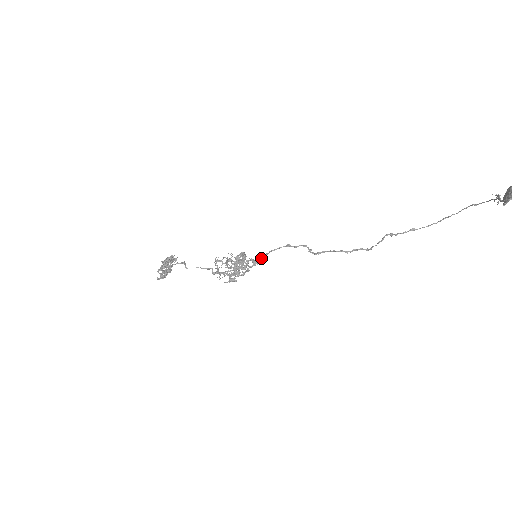
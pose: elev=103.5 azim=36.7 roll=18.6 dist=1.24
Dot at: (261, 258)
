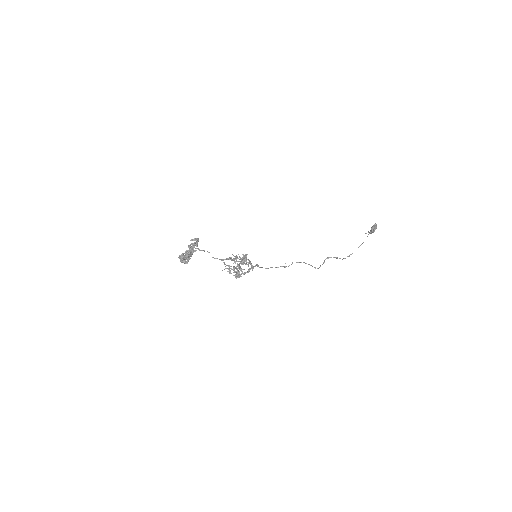
Dot at: (256, 265)
